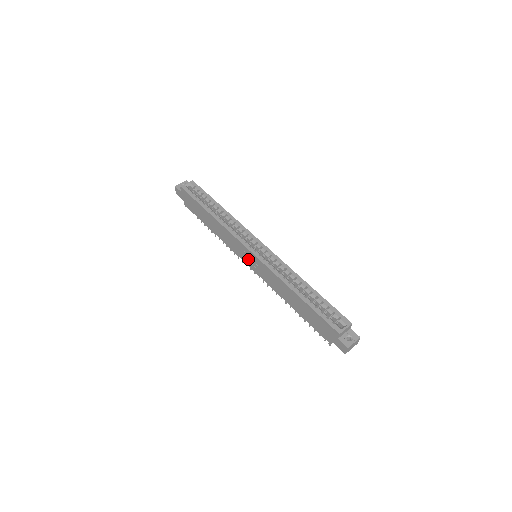
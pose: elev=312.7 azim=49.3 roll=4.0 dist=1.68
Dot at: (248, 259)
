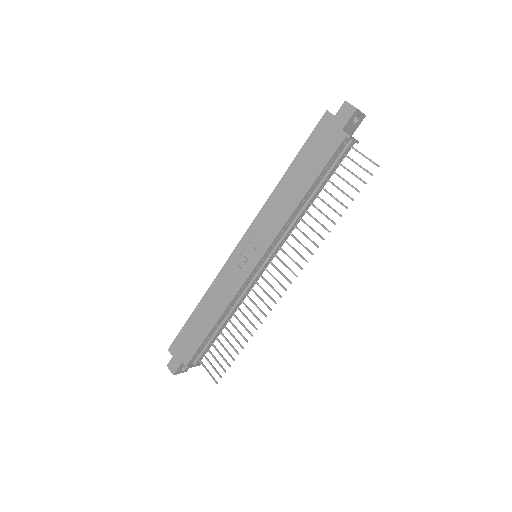
Dot at: (248, 258)
